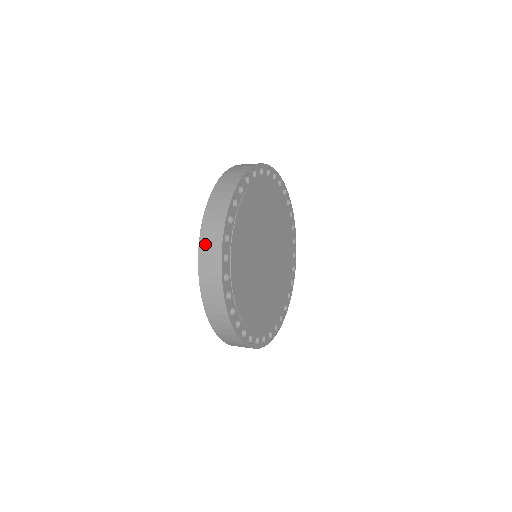
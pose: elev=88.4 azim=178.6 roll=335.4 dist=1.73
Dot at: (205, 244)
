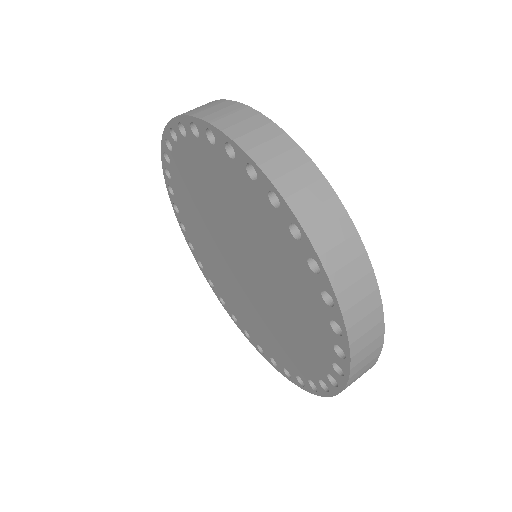
Dot at: (299, 198)
